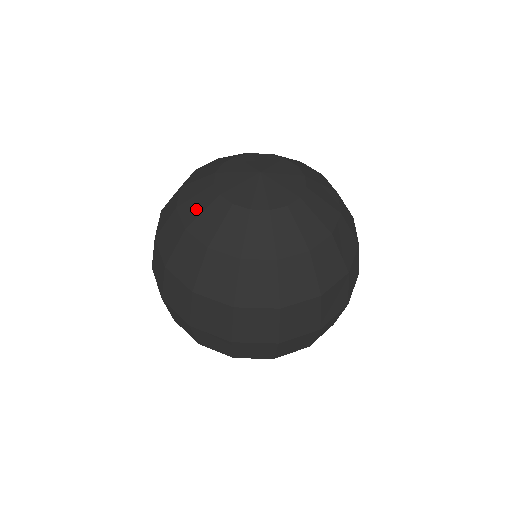
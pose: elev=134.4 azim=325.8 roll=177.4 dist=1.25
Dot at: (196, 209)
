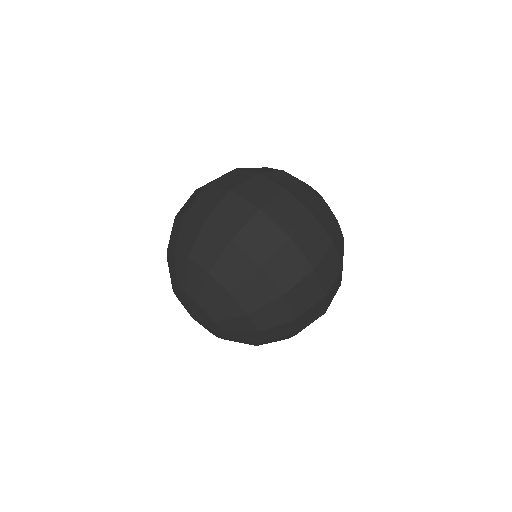
Dot at: occluded
